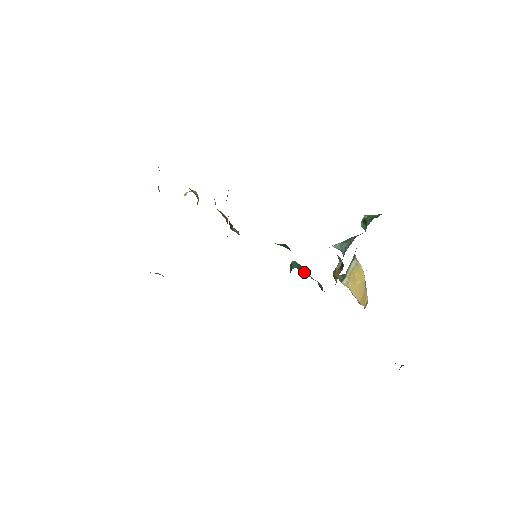
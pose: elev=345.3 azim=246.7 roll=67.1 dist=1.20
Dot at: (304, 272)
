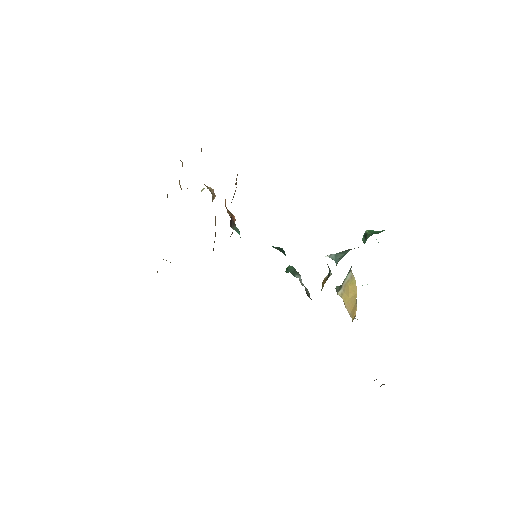
Dot at: (297, 277)
